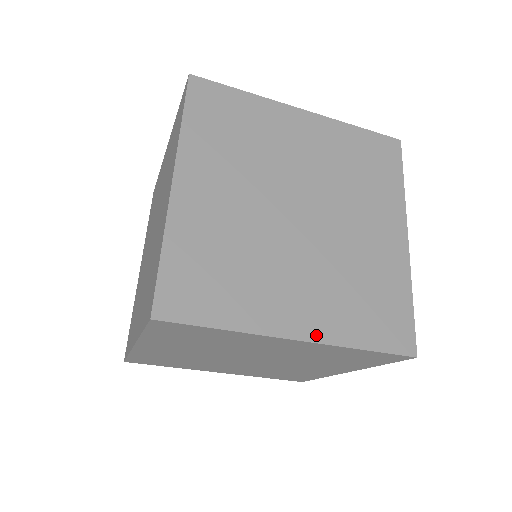
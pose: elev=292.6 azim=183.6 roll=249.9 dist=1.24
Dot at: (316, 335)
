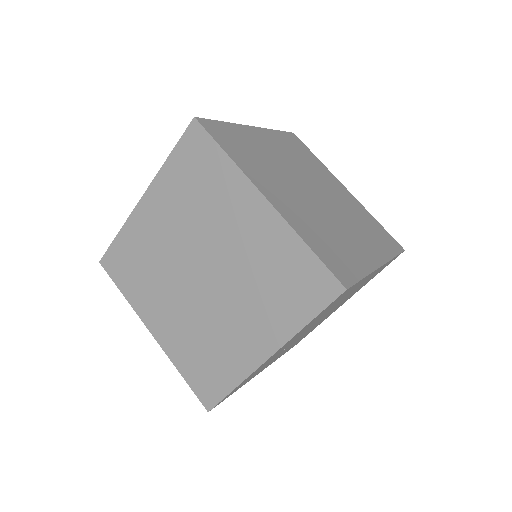
Dot at: (162, 342)
